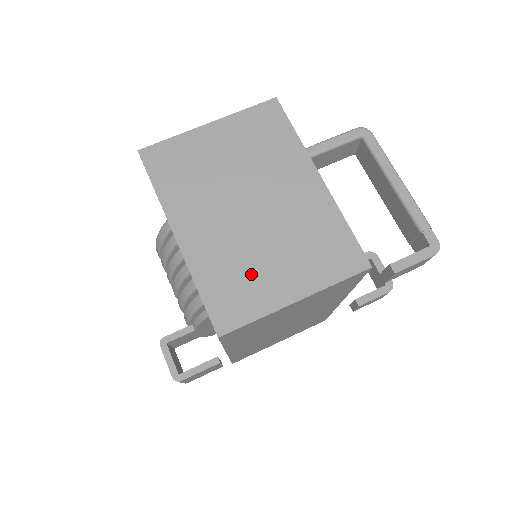
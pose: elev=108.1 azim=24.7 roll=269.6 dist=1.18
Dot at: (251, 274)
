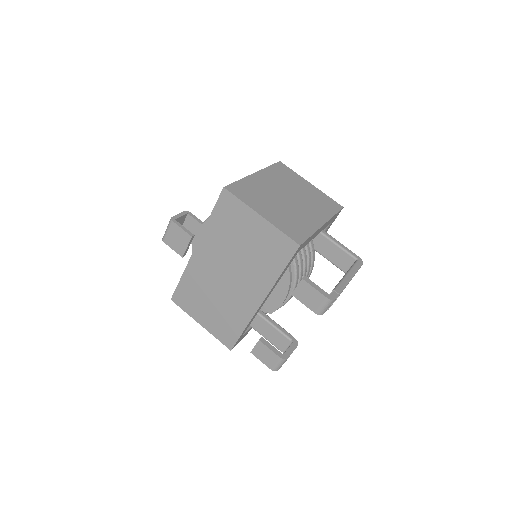
Dot at: (260, 199)
